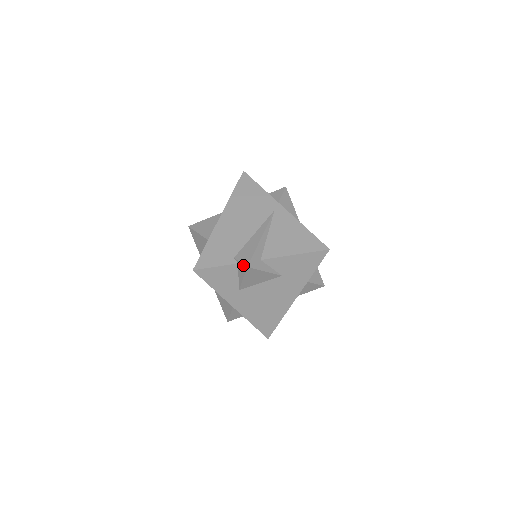
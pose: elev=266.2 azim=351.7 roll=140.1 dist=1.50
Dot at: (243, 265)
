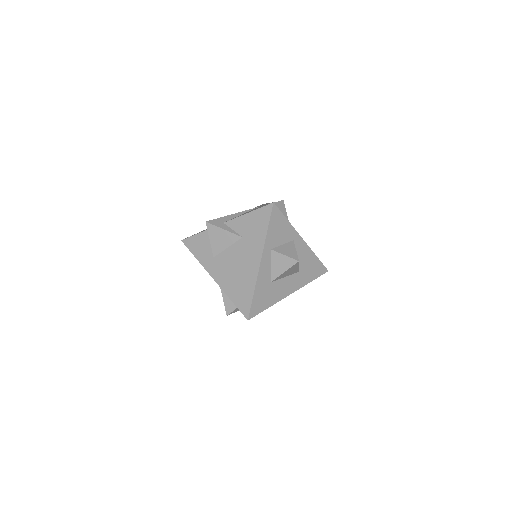
Dot at: (207, 224)
